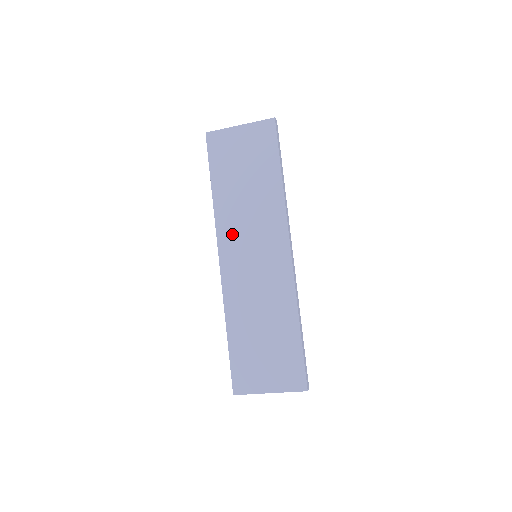
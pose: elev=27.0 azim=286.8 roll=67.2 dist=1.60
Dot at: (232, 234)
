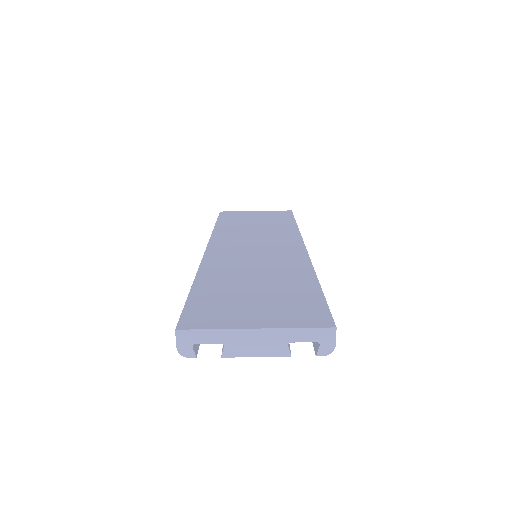
Dot at: (230, 239)
